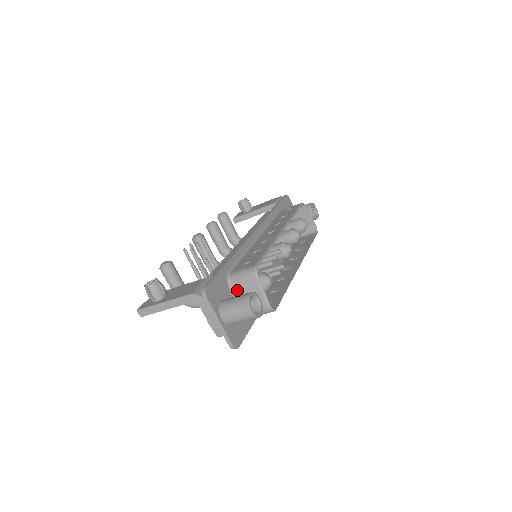
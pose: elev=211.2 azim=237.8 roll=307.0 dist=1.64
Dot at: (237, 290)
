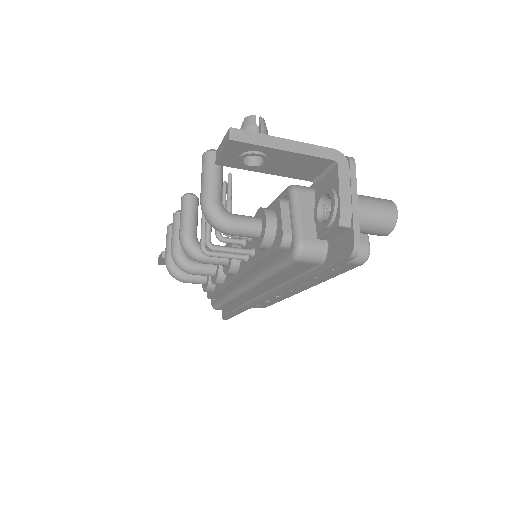
Dot at: occluded
